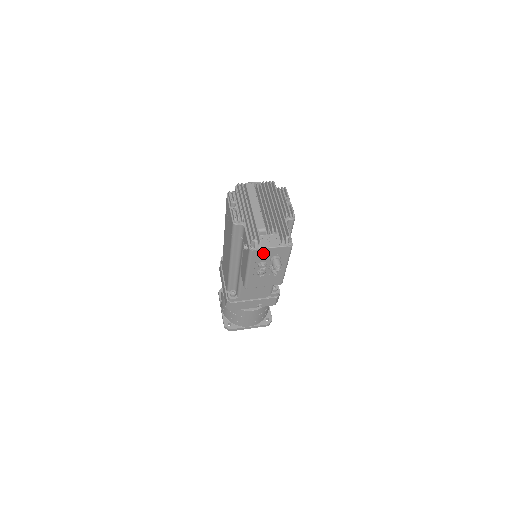
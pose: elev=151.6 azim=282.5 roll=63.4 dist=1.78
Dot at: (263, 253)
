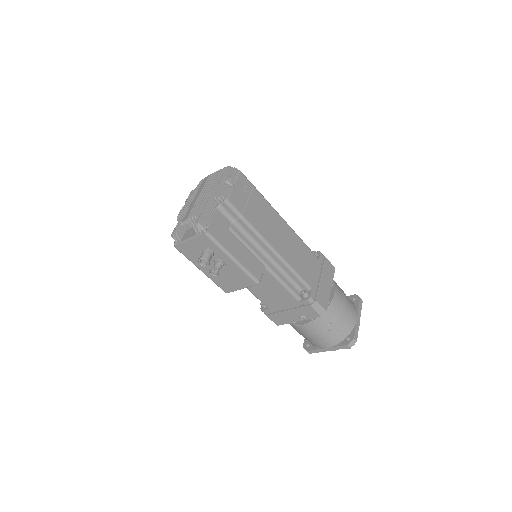
Dot at: (188, 247)
